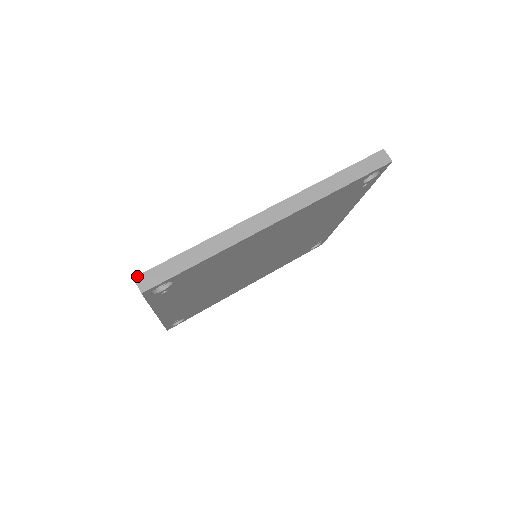
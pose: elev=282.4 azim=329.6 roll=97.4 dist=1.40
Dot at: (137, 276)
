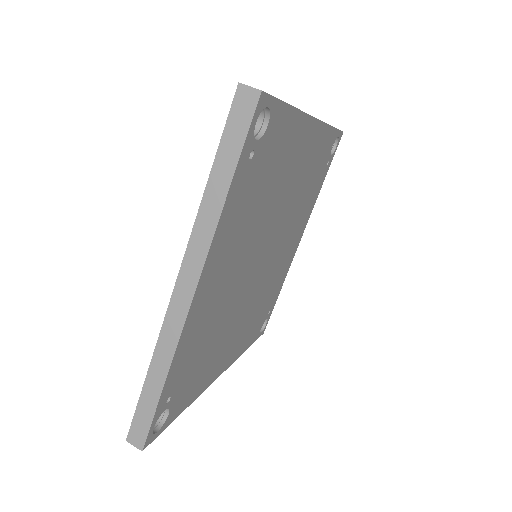
Dot at: (241, 83)
